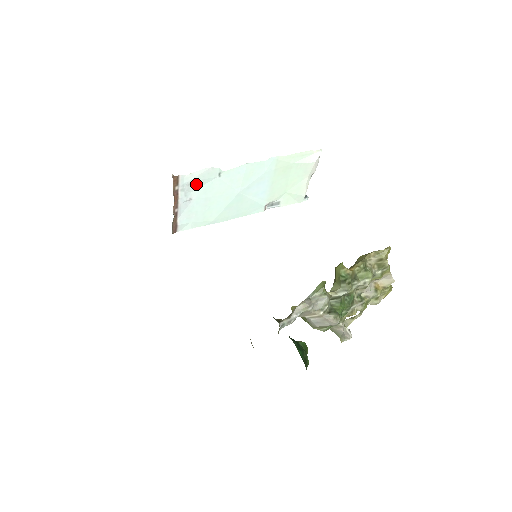
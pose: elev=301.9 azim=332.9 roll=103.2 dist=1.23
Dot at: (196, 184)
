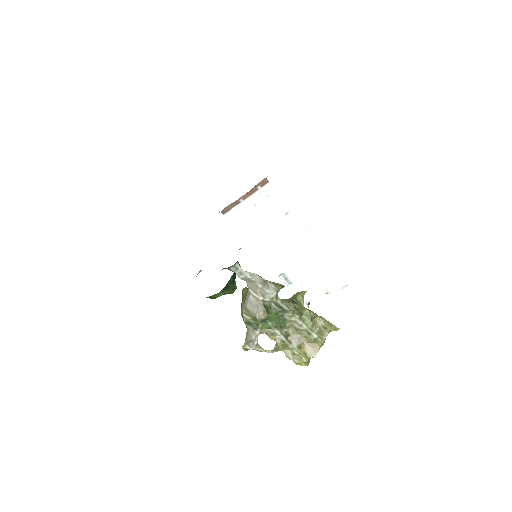
Dot at: (270, 201)
